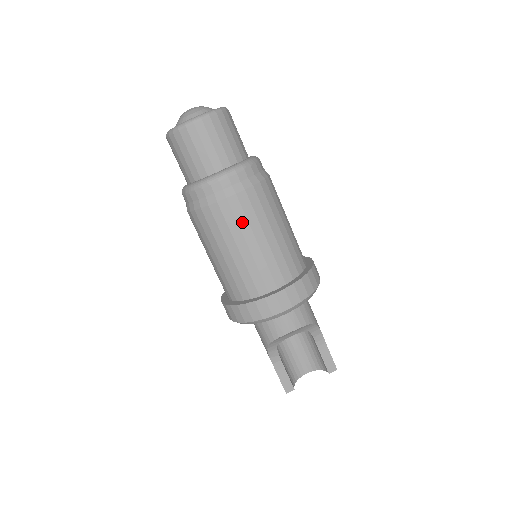
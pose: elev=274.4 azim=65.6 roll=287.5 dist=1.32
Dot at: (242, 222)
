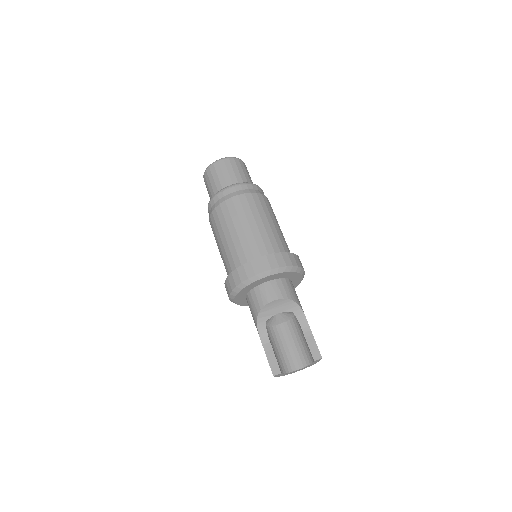
Dot at: (240, 212)
